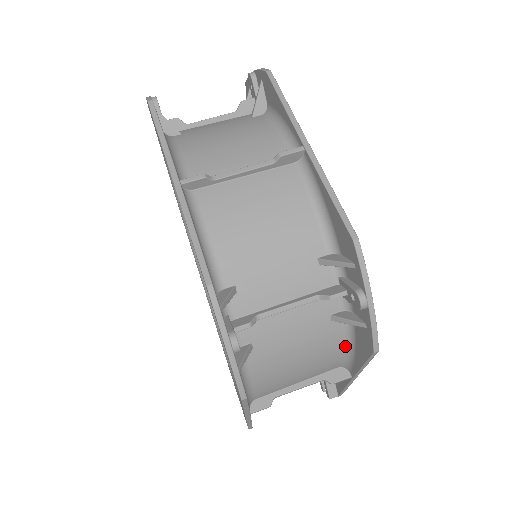
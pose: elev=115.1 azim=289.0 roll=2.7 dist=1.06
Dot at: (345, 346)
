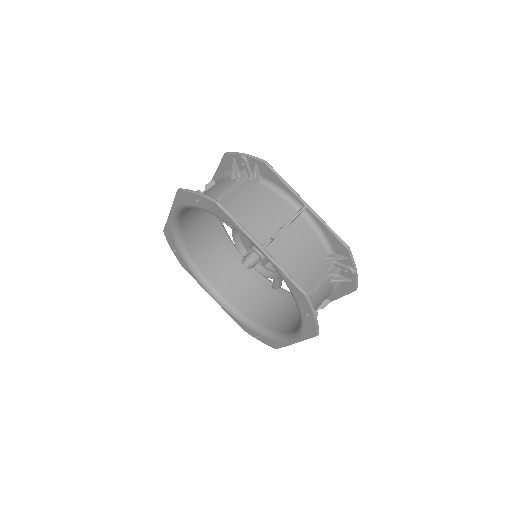
Dot at: (332, 290)
